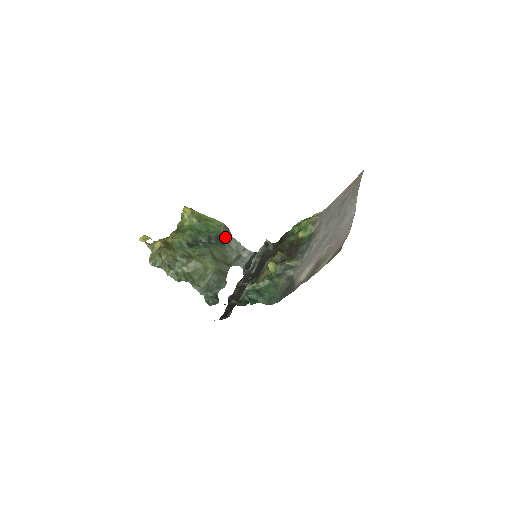
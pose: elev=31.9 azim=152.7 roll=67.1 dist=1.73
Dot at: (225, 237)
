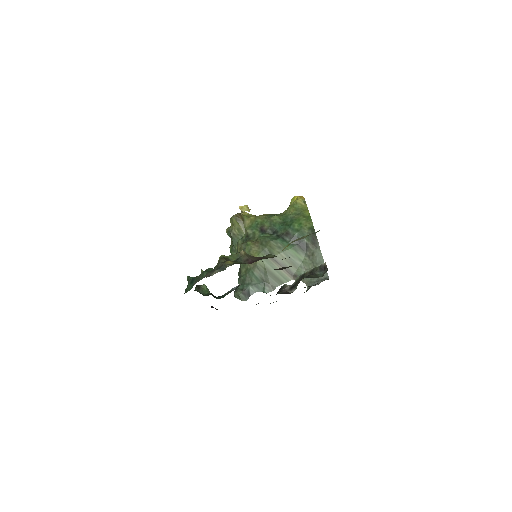
Dot at: (310, 244)
